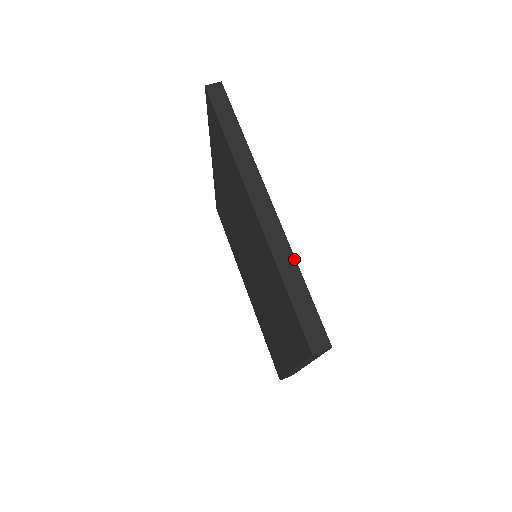
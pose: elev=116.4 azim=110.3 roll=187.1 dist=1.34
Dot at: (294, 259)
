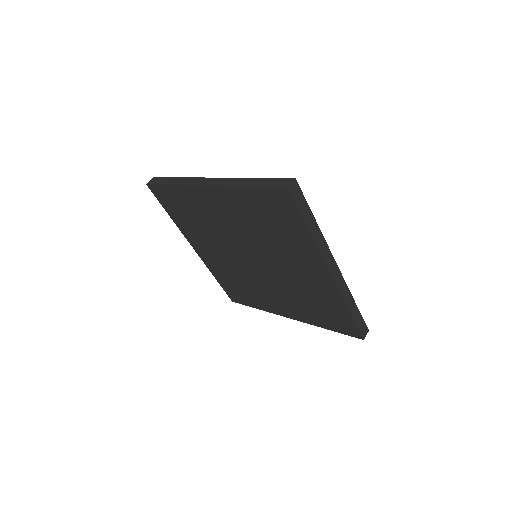
Dot at: (244, 178)
